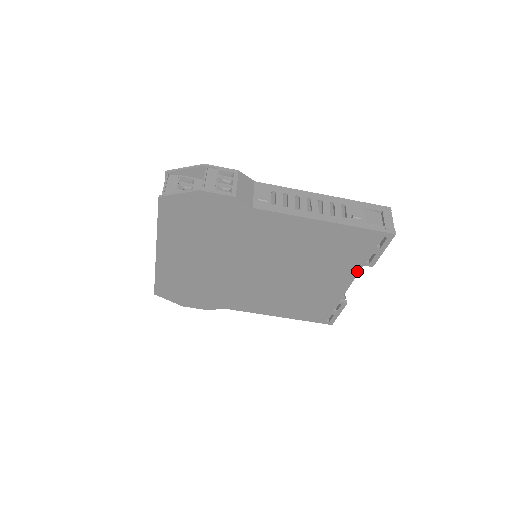
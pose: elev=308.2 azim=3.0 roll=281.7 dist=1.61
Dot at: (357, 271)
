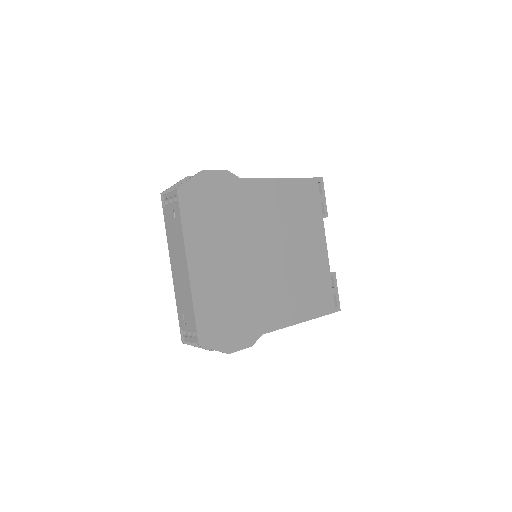
Dot at: (323, 227)
